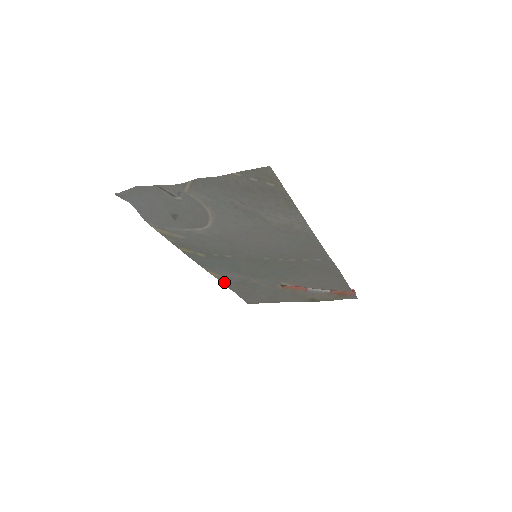
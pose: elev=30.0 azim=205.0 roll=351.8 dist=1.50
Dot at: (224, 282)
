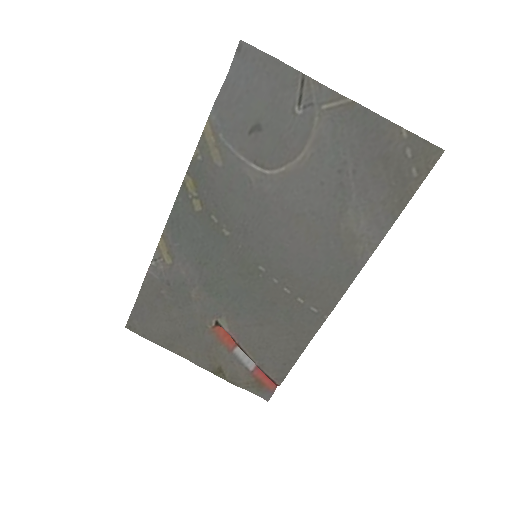
Dot at: (153, 270)
